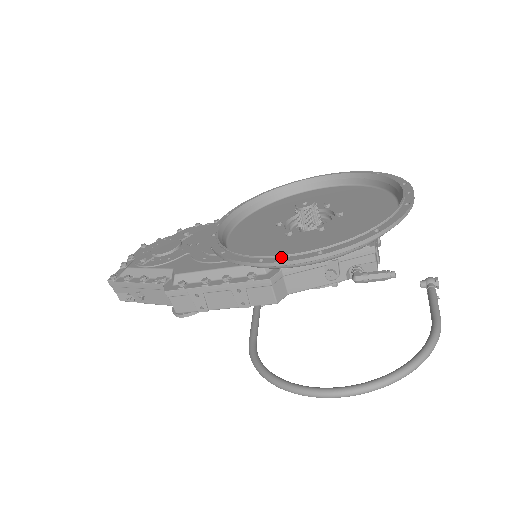
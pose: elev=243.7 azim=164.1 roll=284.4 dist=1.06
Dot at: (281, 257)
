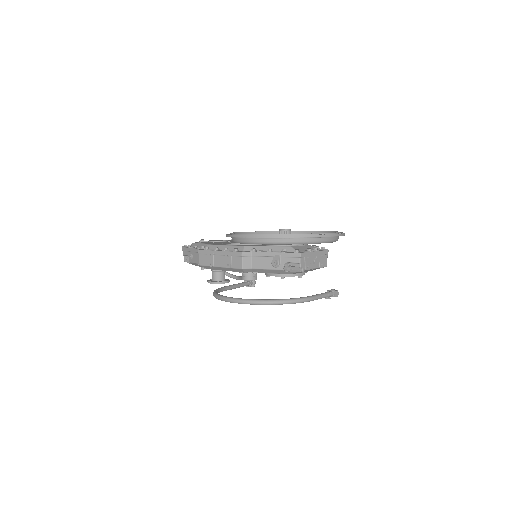
Dot at: occluded
